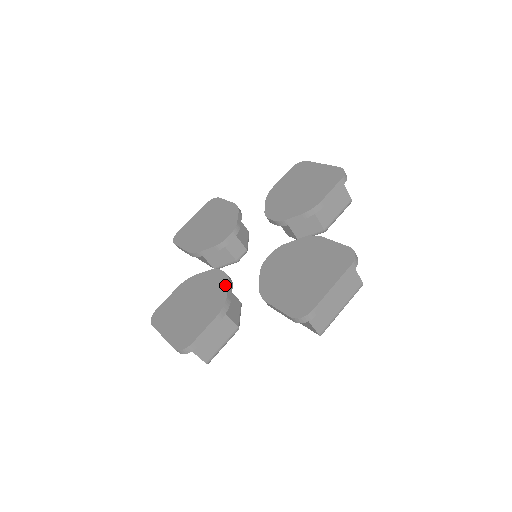
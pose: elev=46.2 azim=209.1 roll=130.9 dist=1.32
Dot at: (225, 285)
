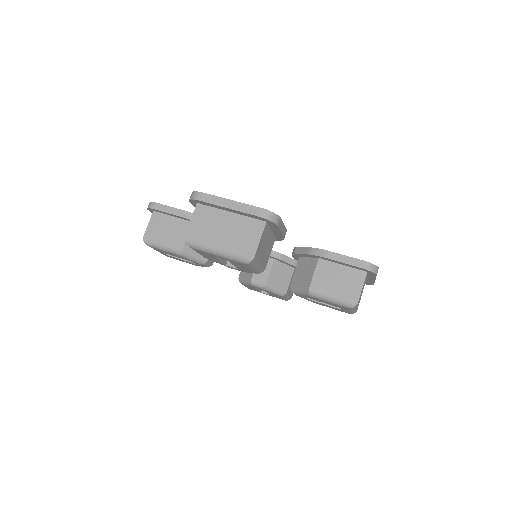
Dot at: occluded
